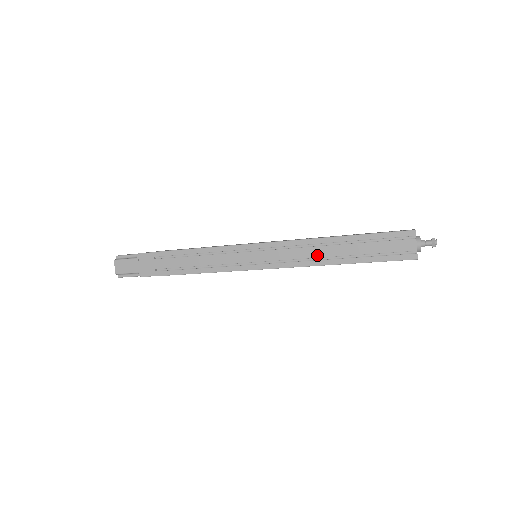
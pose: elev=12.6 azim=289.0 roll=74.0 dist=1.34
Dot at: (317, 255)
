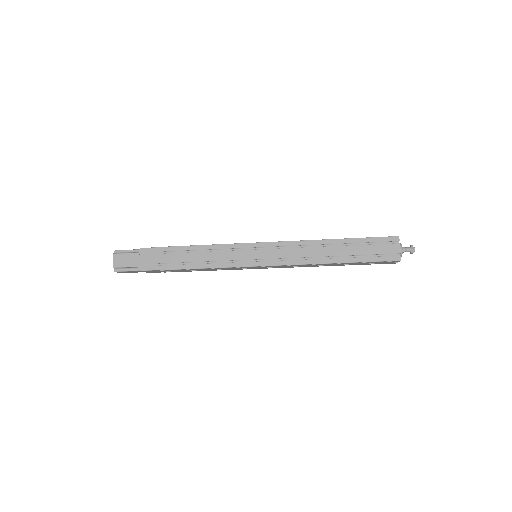
Dot at: (315, 254)
